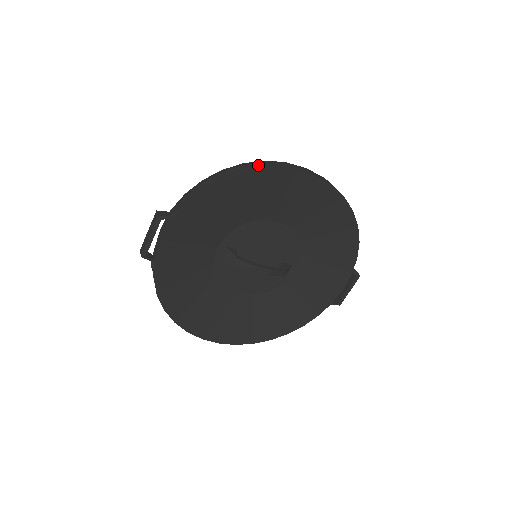
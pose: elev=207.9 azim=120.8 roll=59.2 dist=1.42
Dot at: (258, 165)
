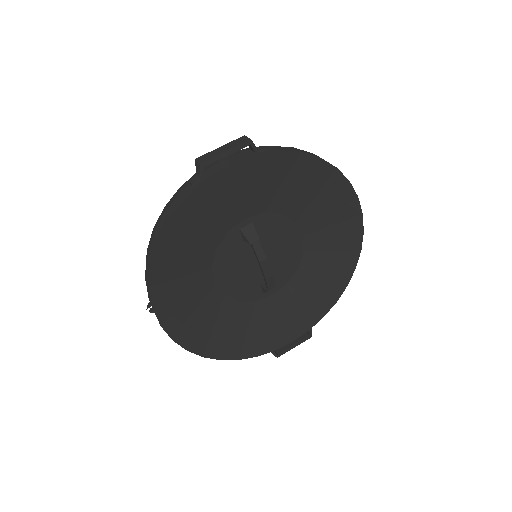
Dot at: occluded
